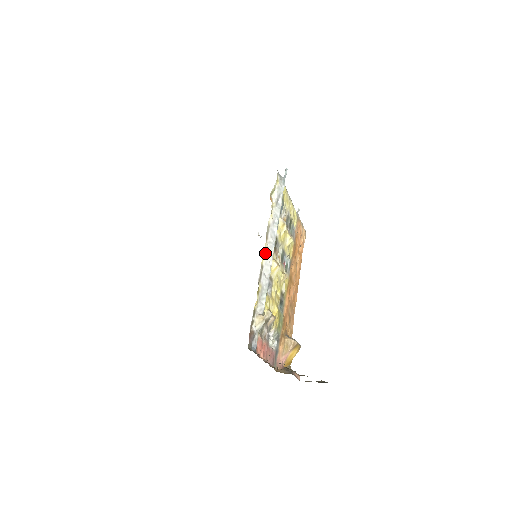
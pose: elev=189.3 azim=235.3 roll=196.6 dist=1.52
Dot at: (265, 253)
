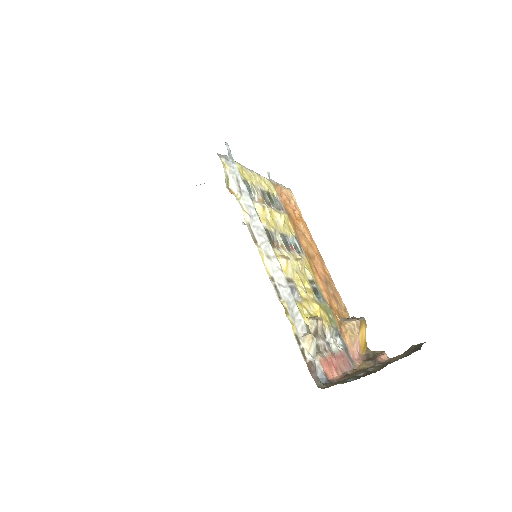
Dot at: (265, 260)
